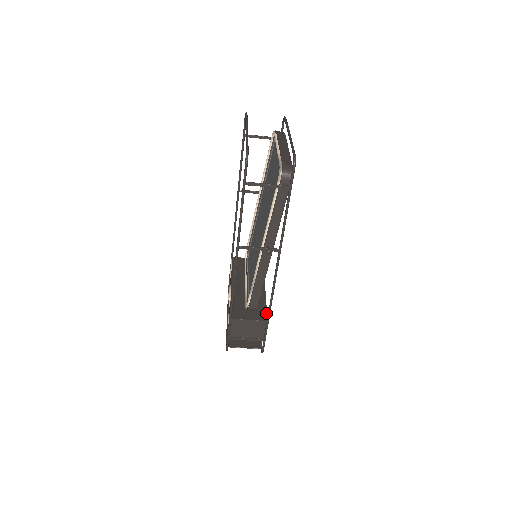
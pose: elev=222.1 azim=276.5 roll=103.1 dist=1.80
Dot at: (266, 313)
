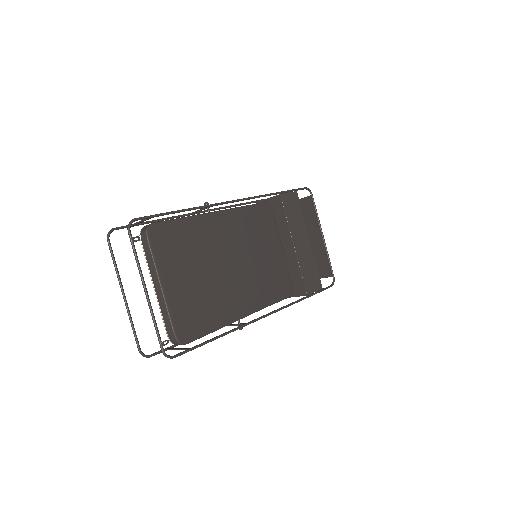
Dot at: (303, 285)
